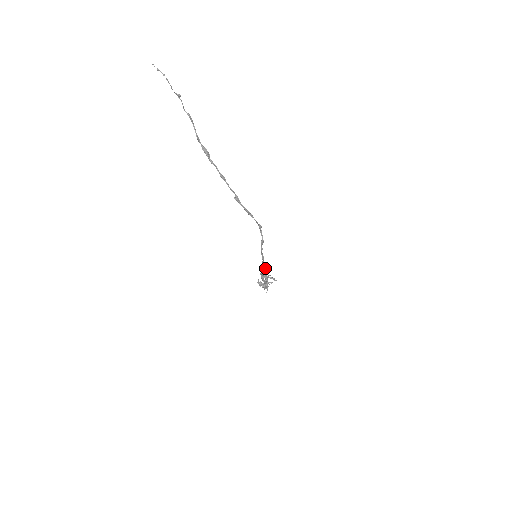
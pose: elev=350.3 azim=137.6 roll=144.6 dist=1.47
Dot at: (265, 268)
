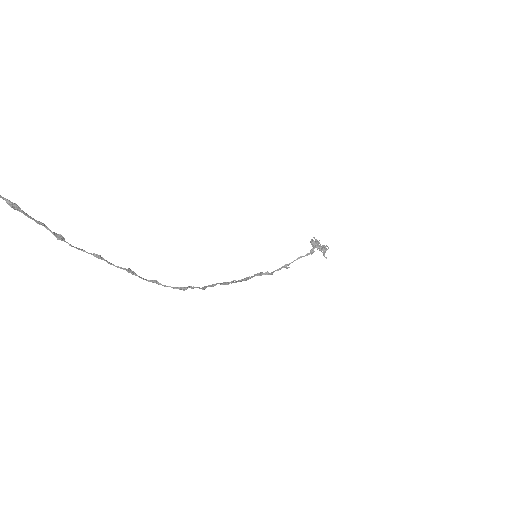
Dot at: occluded
